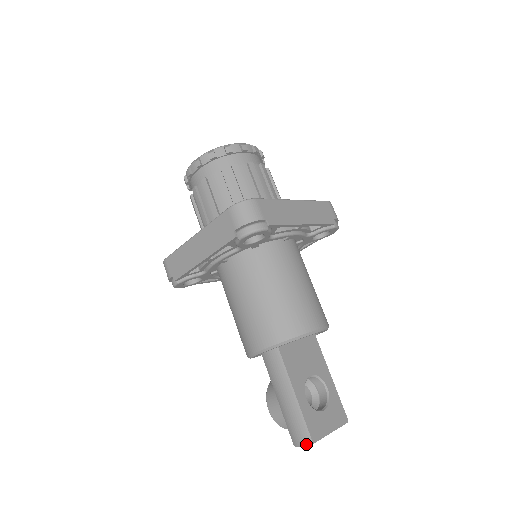
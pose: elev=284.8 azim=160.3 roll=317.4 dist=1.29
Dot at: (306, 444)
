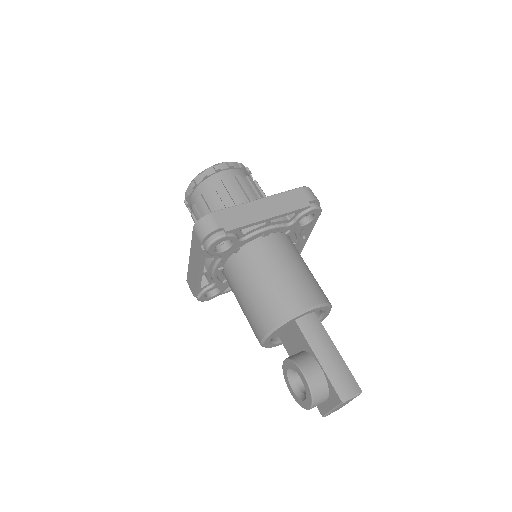
Dot at: (357, 393)
